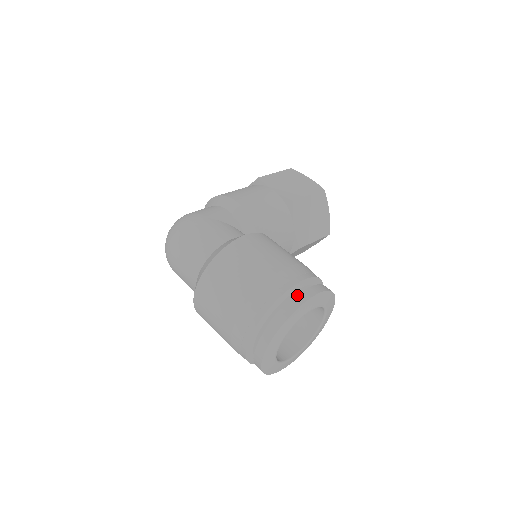
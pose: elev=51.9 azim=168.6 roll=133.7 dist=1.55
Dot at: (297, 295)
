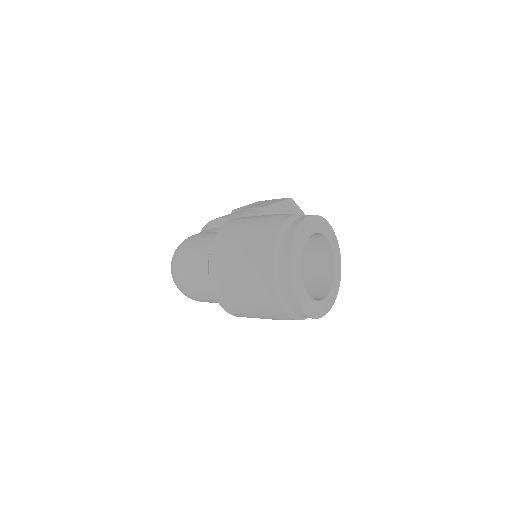
Dot at: (294, 221)
